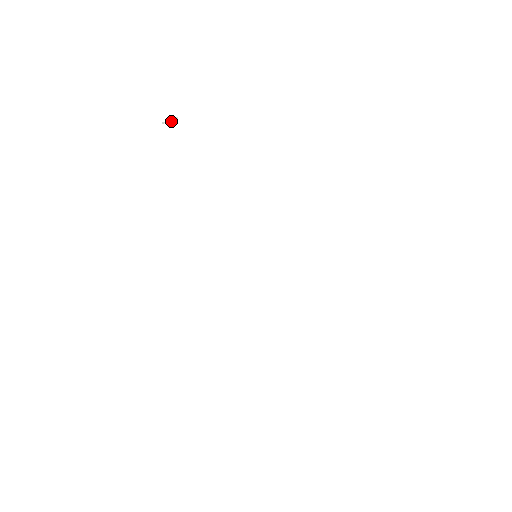
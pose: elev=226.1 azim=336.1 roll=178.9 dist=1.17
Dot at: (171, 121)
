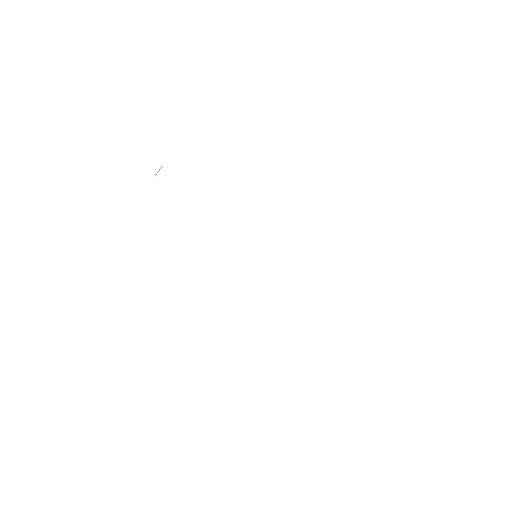
Dot at: occluded
